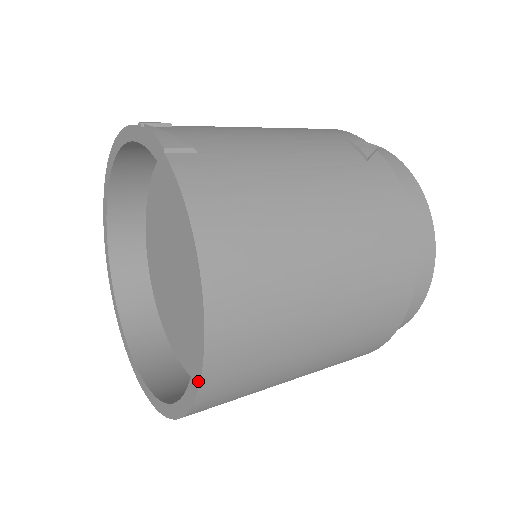
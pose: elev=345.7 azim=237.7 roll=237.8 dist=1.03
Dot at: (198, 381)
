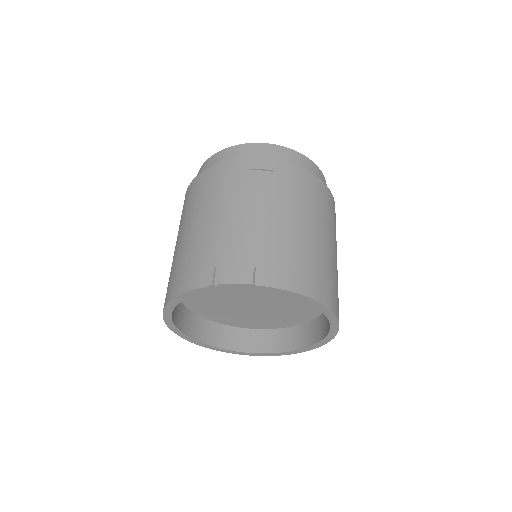
Dot at: (338, 327)
